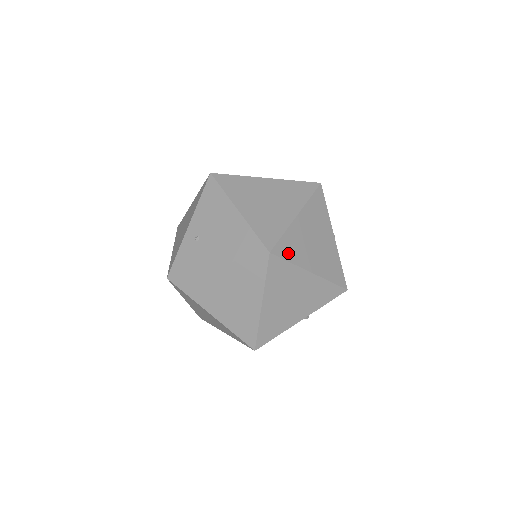
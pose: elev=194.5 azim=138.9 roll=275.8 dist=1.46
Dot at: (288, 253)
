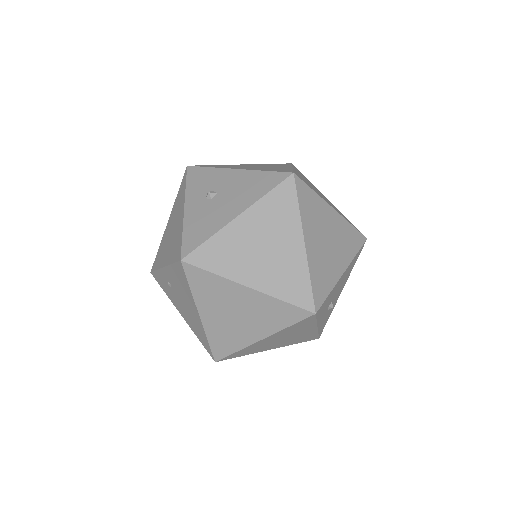
Dot at: (240, 355)
